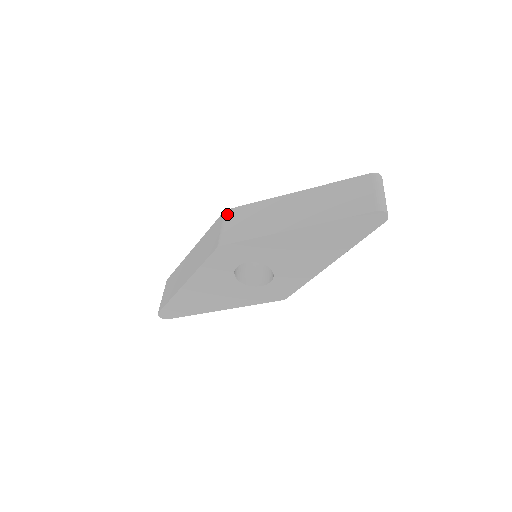
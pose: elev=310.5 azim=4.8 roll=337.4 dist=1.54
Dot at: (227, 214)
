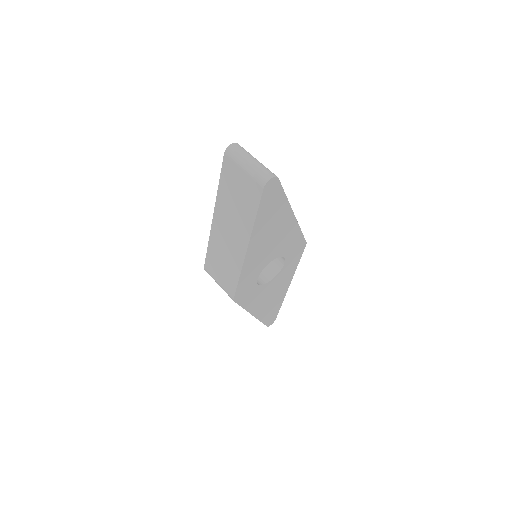
Dot at: (208, 272)
